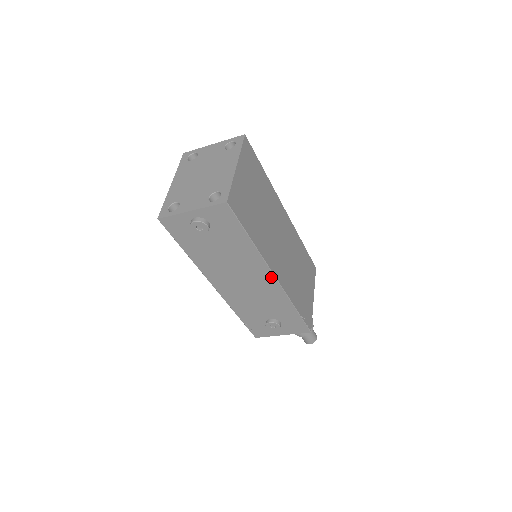
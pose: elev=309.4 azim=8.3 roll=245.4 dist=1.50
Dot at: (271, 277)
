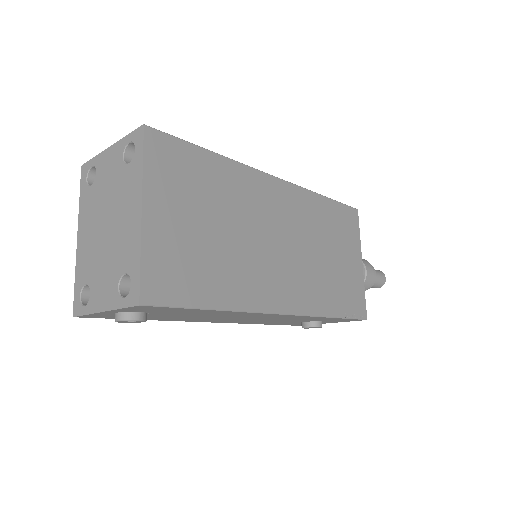
Dot at: (276, 315)
